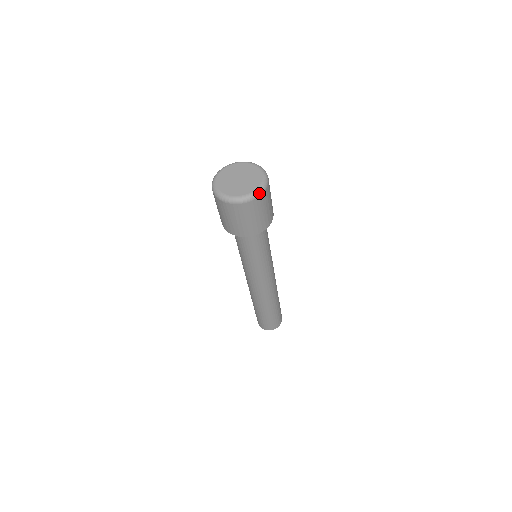
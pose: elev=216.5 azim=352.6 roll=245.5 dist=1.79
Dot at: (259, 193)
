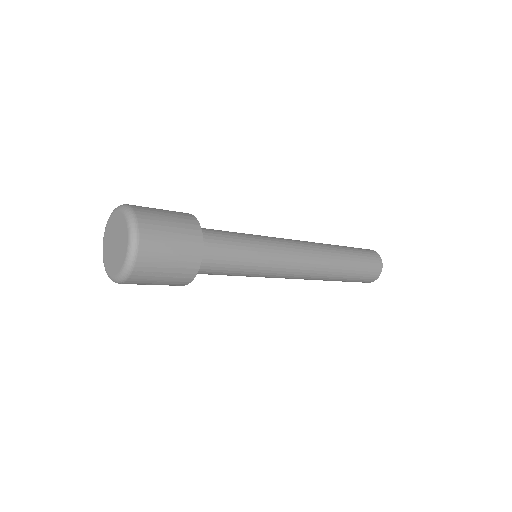
Dot at: (134, 237)
